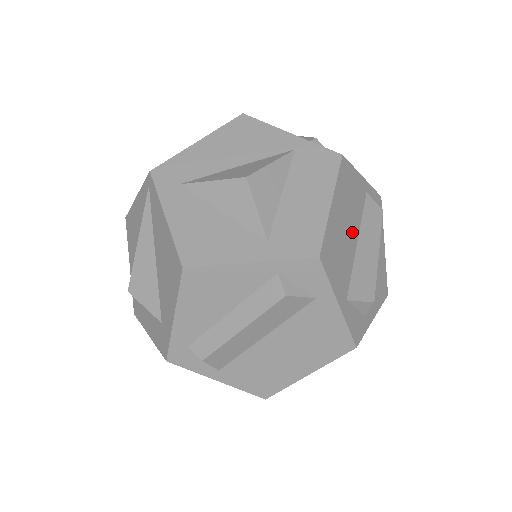
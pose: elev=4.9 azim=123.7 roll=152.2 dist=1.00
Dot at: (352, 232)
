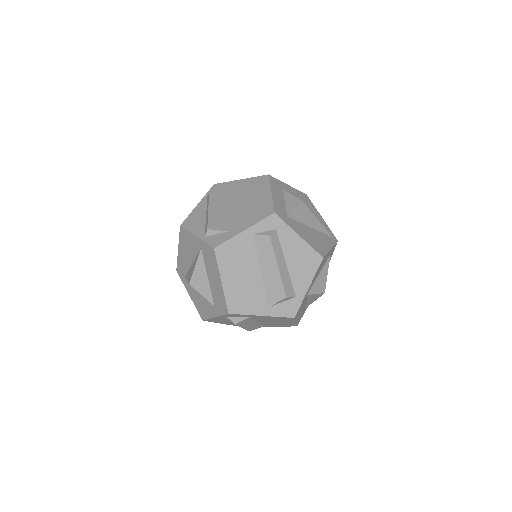
Dot at: (252, 272)
